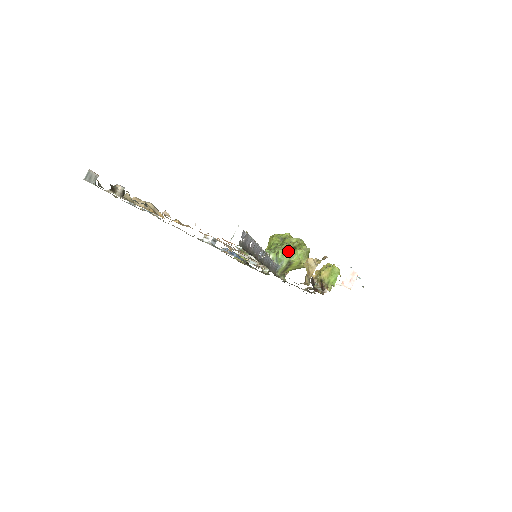
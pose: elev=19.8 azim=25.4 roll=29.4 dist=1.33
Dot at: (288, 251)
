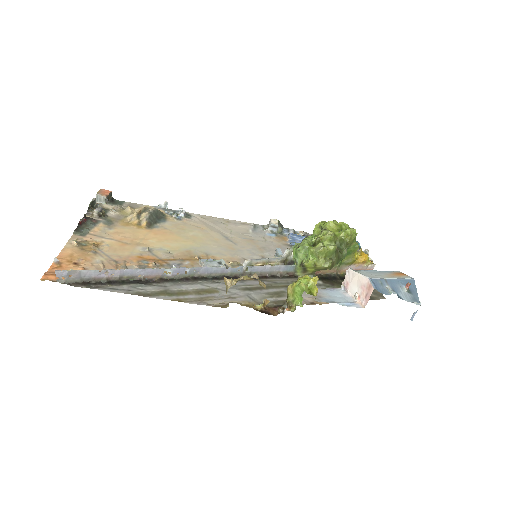
Dot at: (298, 250)
